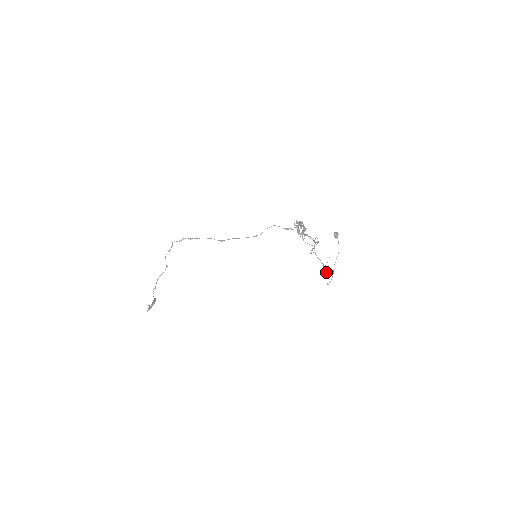
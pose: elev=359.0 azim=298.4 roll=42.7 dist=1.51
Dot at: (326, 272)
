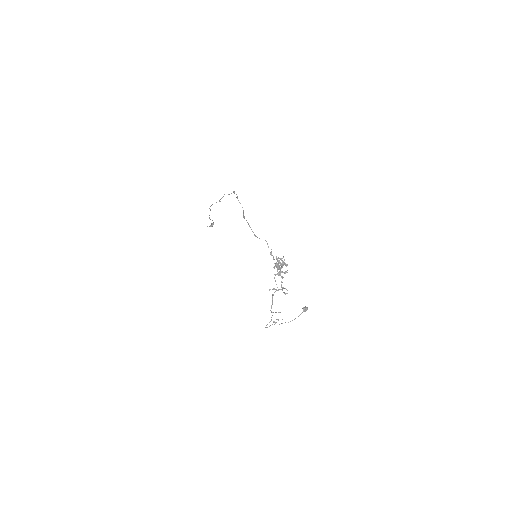
Dot at: occluded
